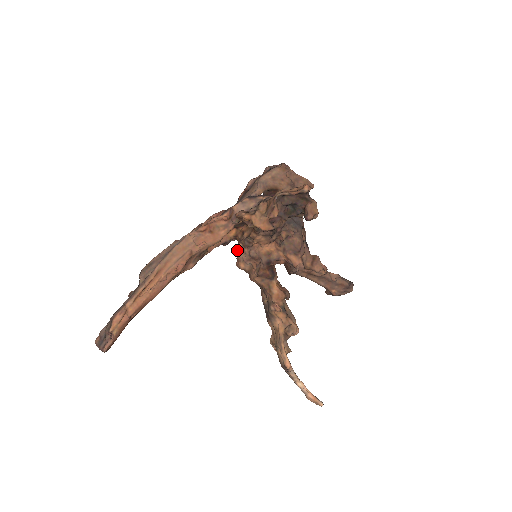
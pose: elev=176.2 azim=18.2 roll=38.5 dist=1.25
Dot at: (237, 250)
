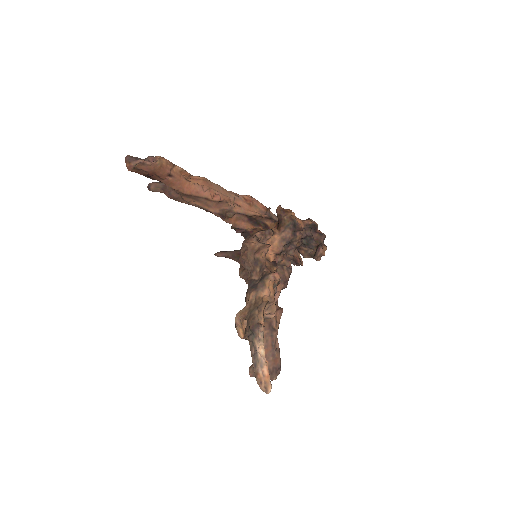
Dot at: (249, 238)
